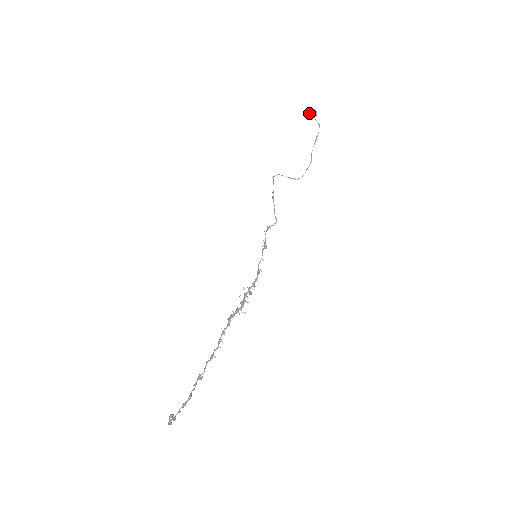
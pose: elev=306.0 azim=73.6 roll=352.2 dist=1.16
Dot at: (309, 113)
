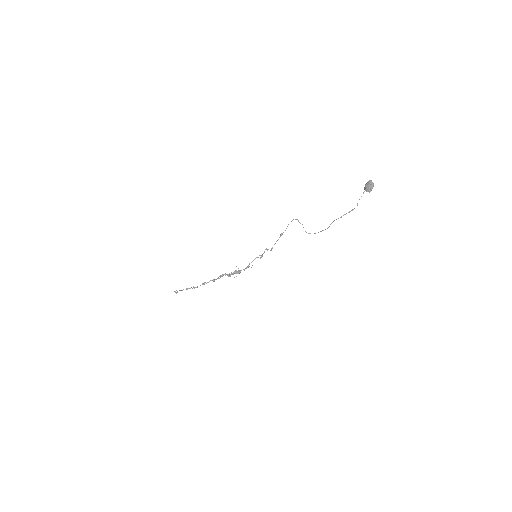
Dot at: (365, 186)
